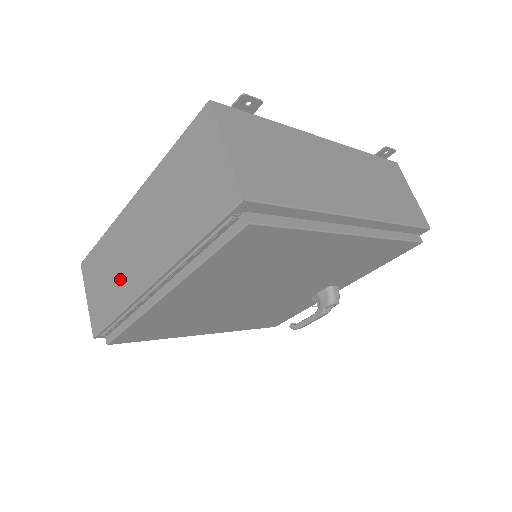
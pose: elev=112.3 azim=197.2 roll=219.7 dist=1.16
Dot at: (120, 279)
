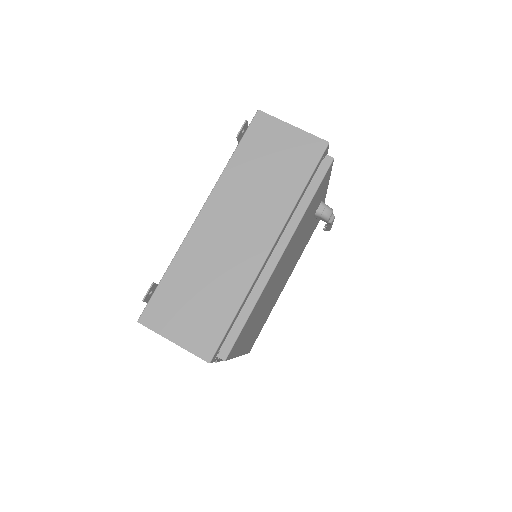
Dot at: occluded
